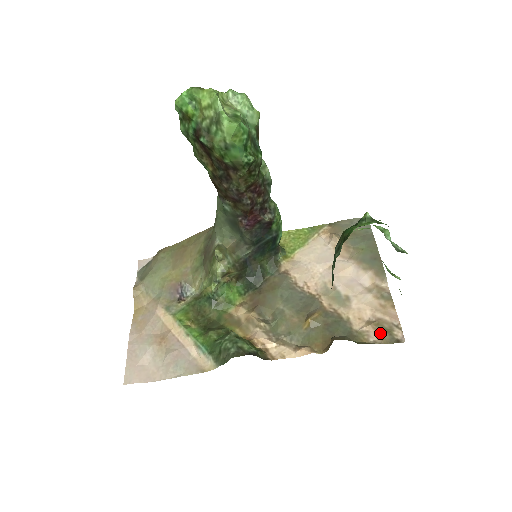
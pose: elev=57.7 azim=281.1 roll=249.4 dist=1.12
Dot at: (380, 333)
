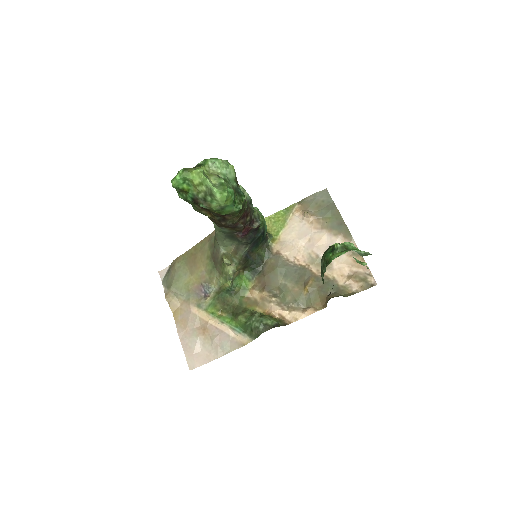
Dot at: (359, 283)
